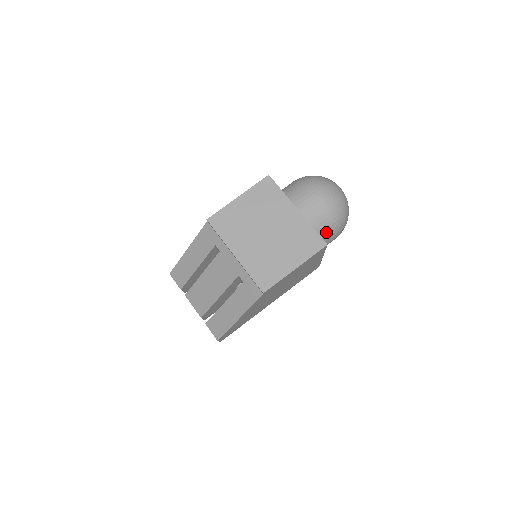
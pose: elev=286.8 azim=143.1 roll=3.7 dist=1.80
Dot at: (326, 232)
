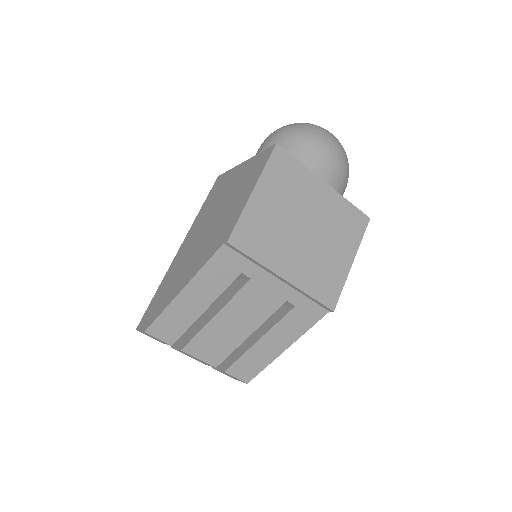
Dot at: occluded
